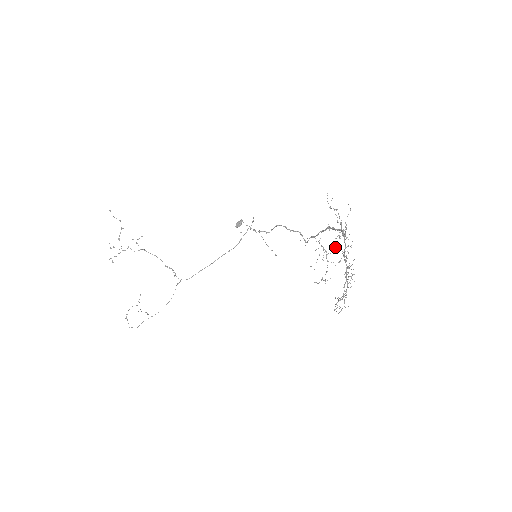
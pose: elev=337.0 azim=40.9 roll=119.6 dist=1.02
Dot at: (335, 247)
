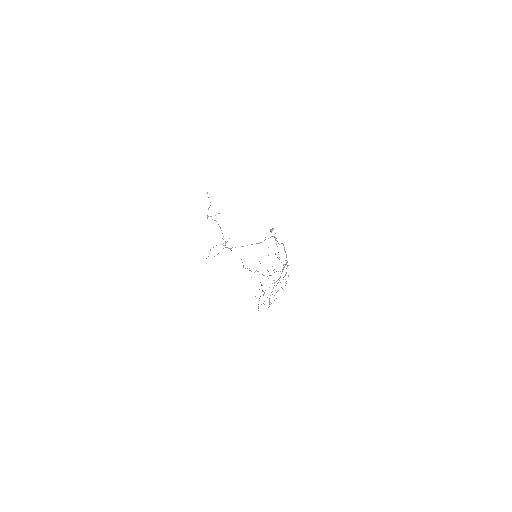
Dot at: occluded
